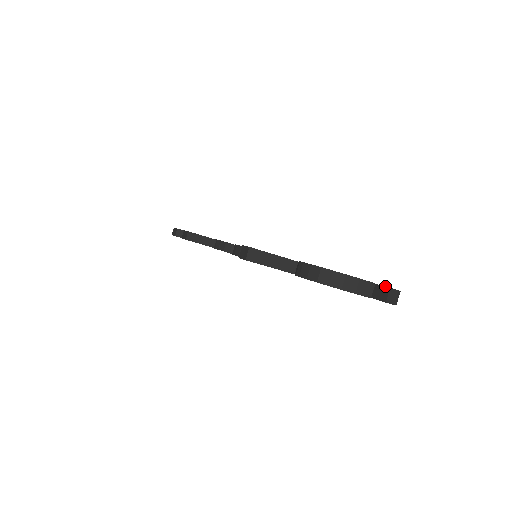
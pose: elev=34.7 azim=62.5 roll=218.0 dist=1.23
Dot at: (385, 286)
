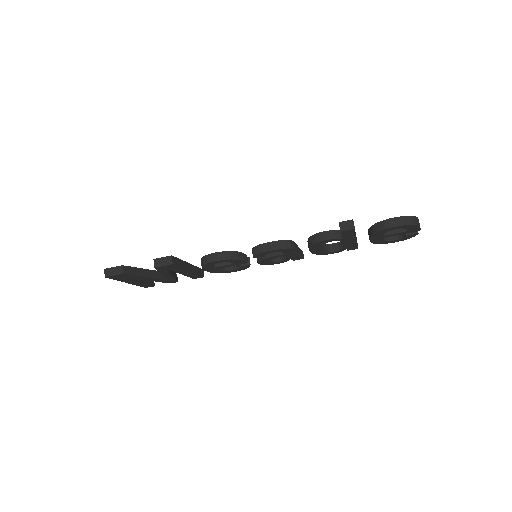
Dot at: occluded
